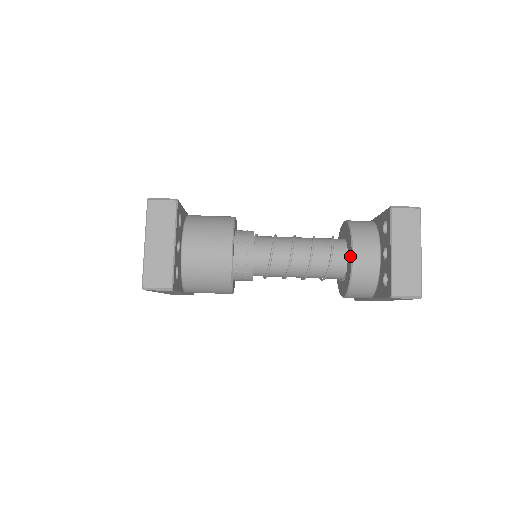
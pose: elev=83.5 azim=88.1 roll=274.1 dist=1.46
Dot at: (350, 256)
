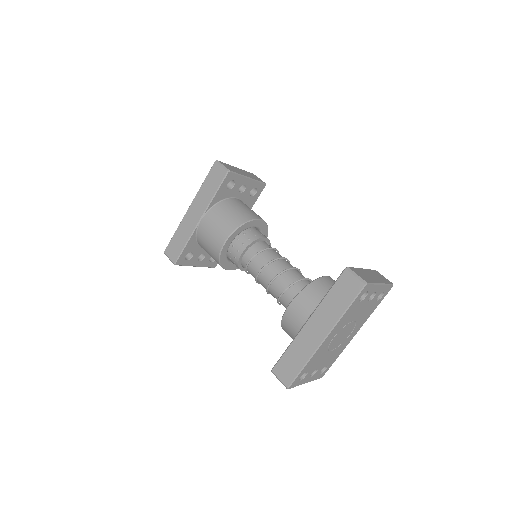
Dot at: occluded
